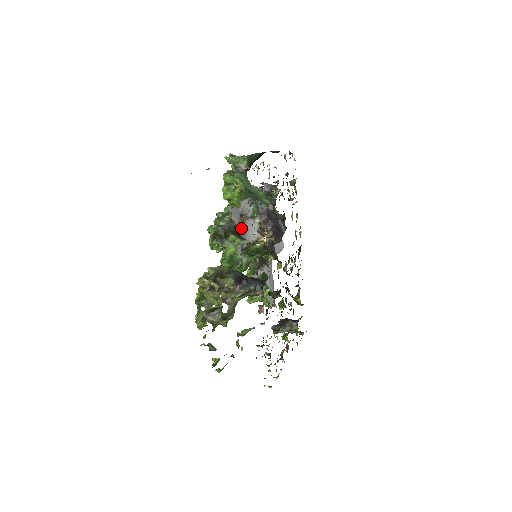
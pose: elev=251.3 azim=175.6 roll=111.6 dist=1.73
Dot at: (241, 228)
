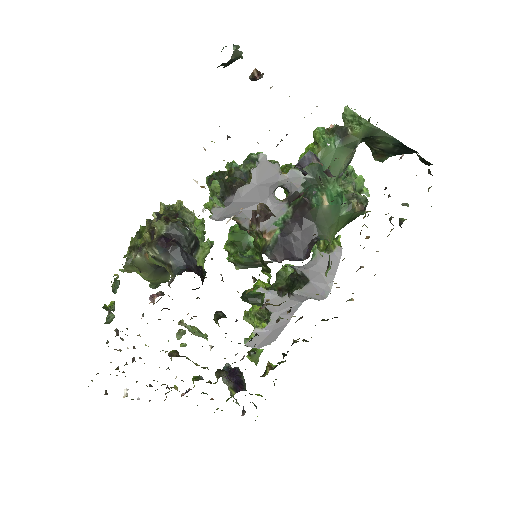
Dot at: (255, 196)
